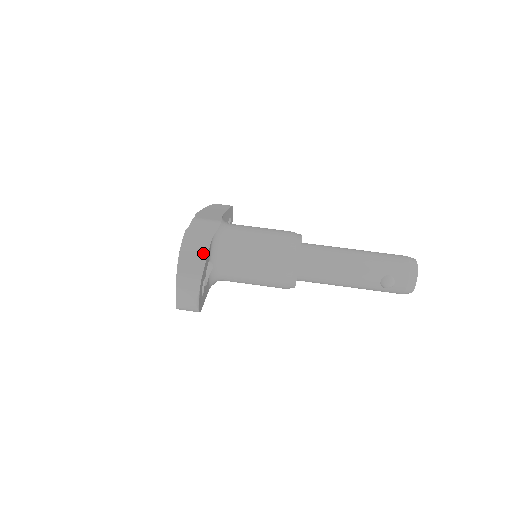
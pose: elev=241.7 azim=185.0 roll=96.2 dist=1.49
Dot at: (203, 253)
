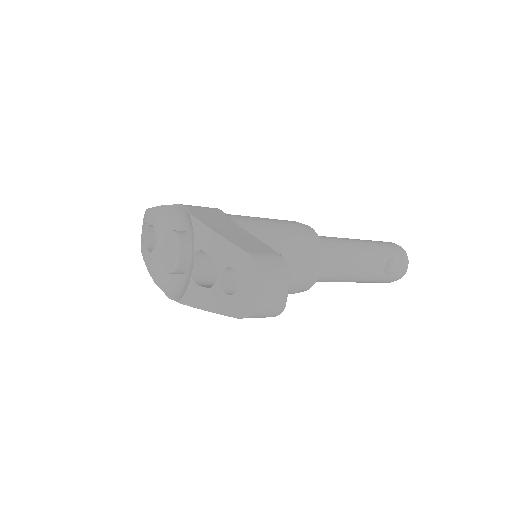
Dot at: (246, 234)
